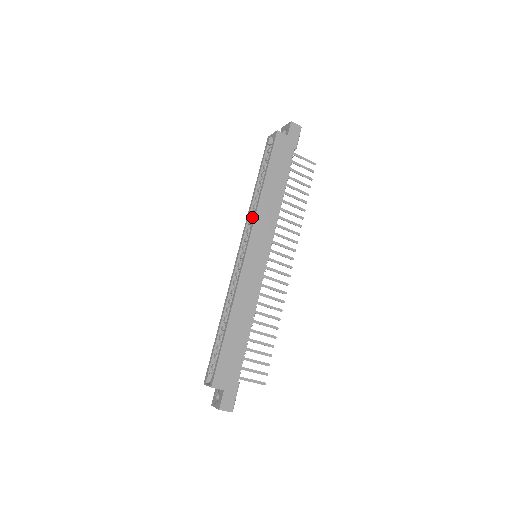
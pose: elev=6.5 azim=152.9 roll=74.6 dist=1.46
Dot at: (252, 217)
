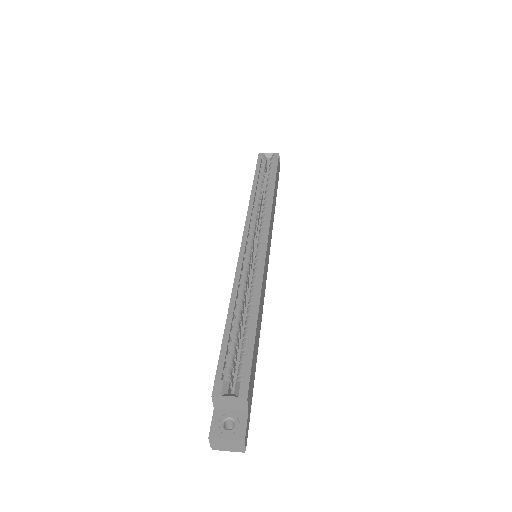
Dot at: (255, 213)
